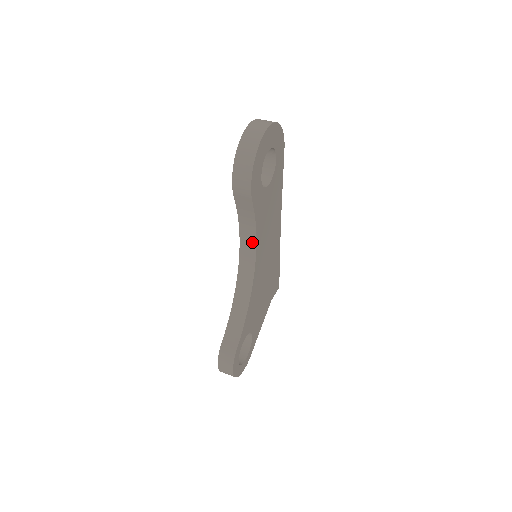
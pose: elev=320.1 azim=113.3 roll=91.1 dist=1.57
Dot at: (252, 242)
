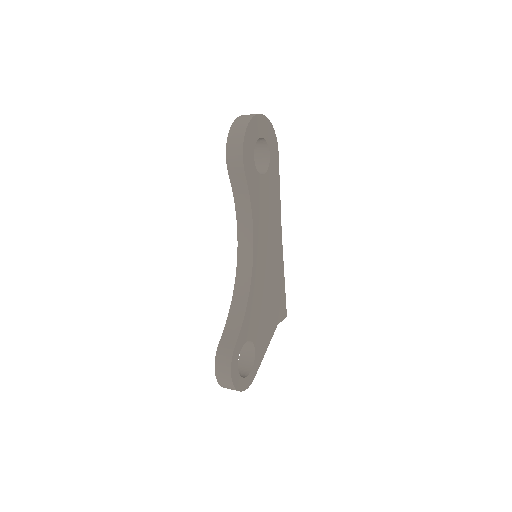
Dot at: (249, 228)
